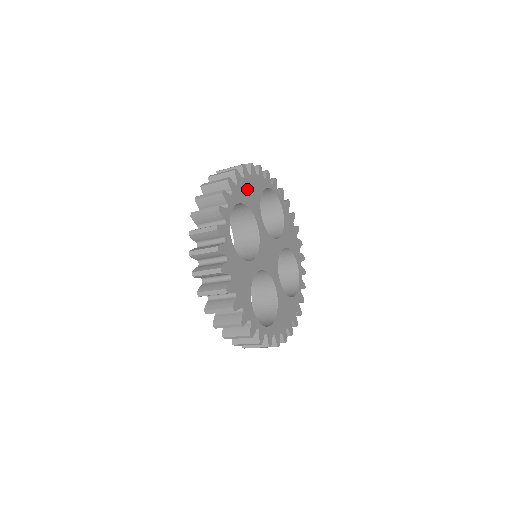
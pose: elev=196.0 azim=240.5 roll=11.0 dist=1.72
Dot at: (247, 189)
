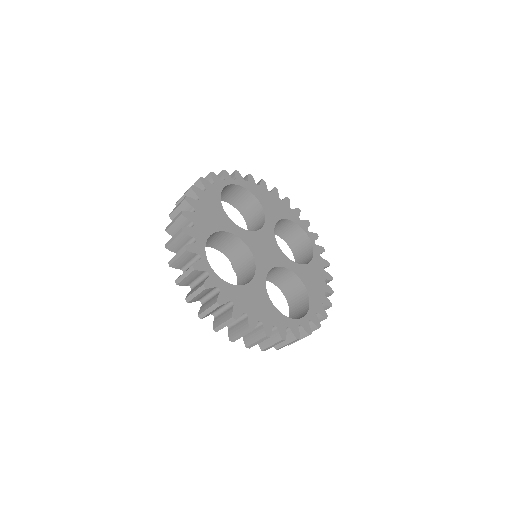
Dot at: (205, 216)
